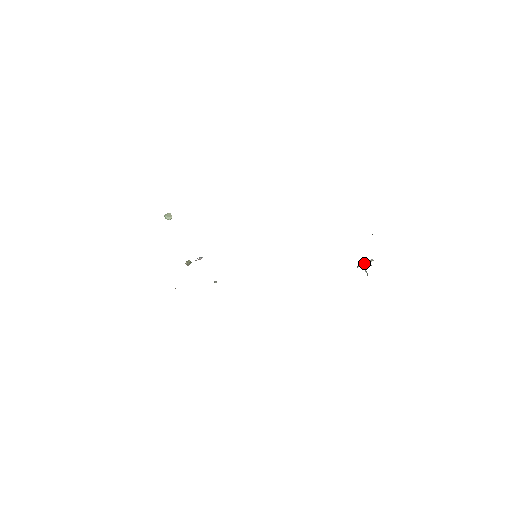
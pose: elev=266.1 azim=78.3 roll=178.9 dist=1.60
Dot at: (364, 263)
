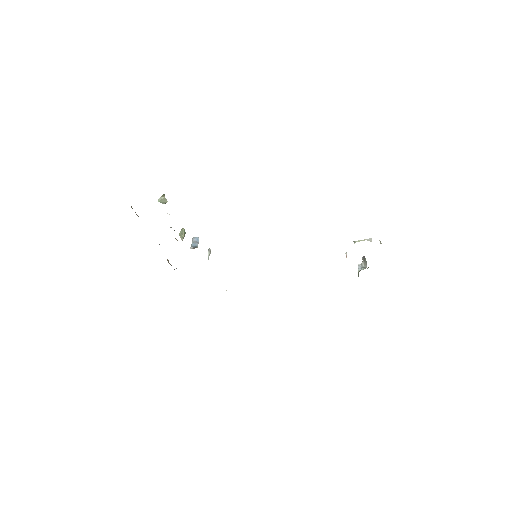
Dot at: (362, 240)
